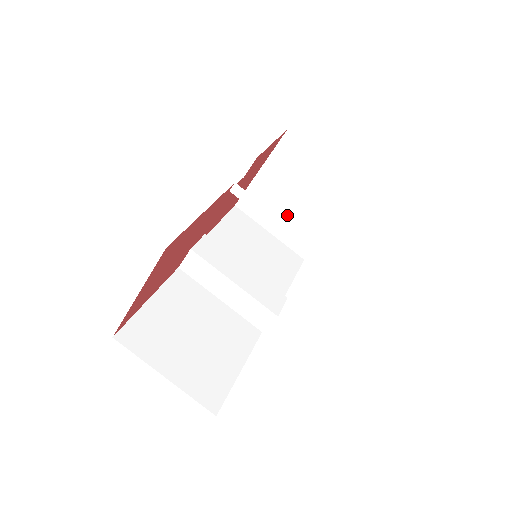
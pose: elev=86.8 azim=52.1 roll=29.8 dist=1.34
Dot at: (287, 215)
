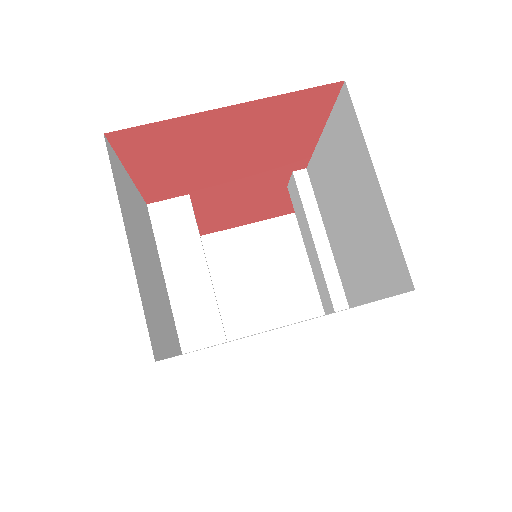
Dot at: (234, 286)
